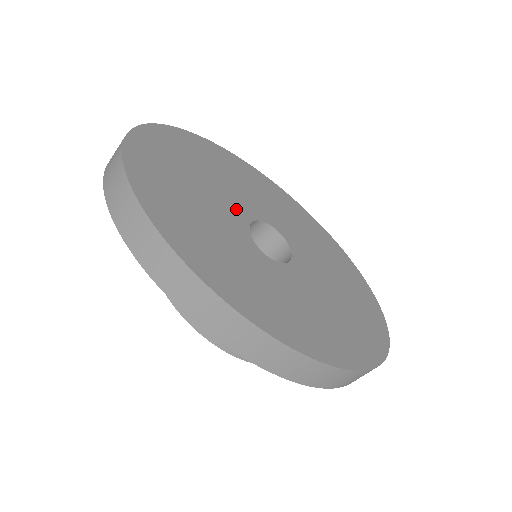
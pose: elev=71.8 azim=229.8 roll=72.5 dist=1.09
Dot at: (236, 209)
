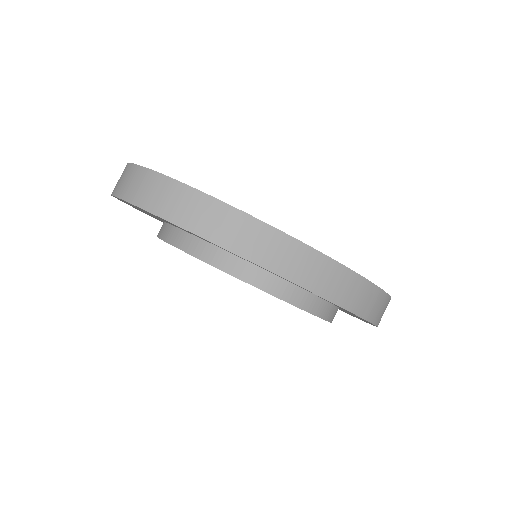
Dot at: occluded
